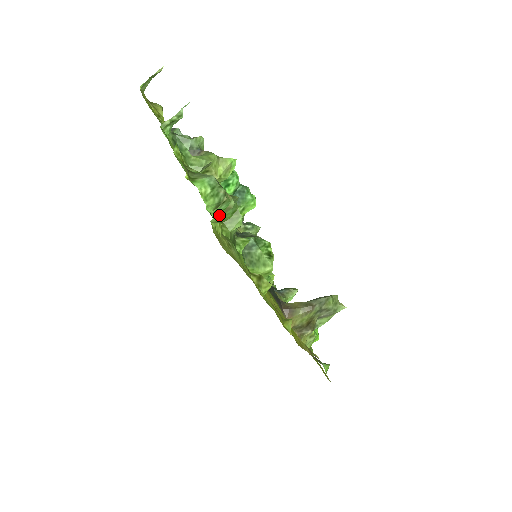
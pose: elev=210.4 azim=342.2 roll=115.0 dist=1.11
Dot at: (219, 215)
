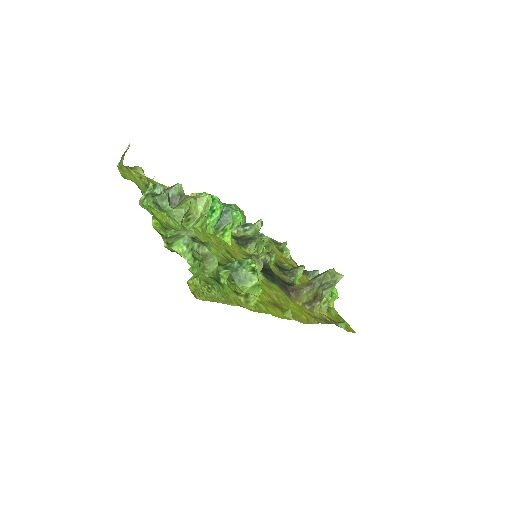
Dot at: occluded
